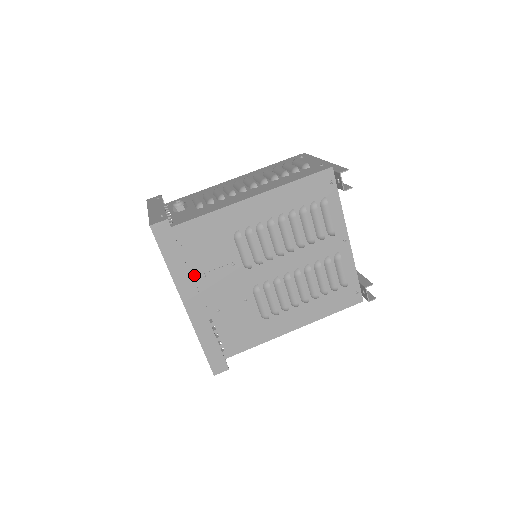
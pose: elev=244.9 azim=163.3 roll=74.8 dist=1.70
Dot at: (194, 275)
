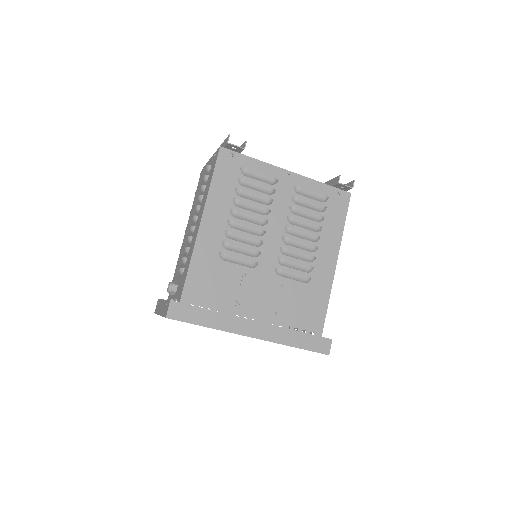
Dot at: (232, 312)
